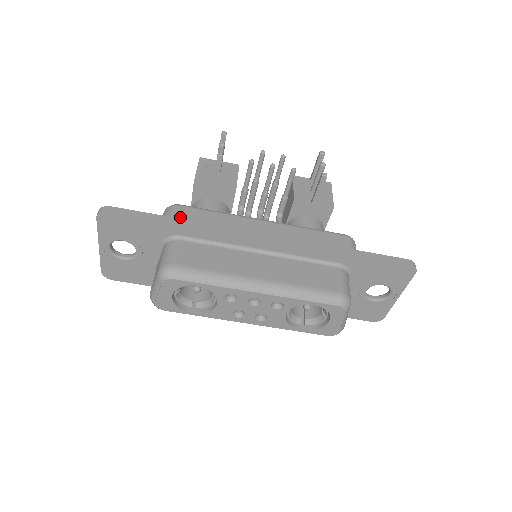
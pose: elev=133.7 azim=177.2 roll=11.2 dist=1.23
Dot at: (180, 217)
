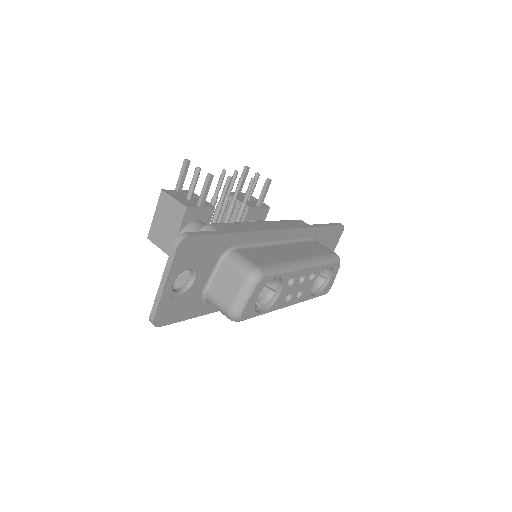
Dot at: occluded
